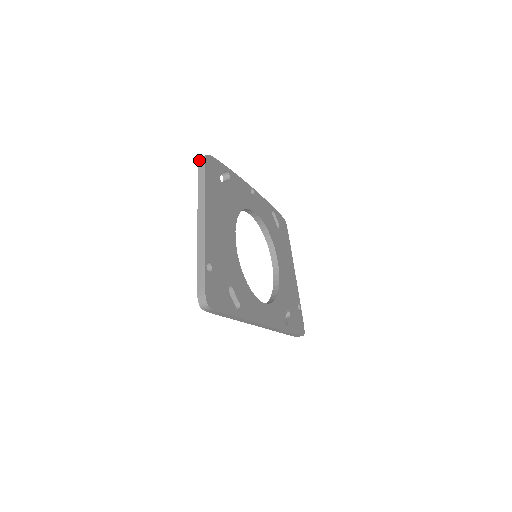
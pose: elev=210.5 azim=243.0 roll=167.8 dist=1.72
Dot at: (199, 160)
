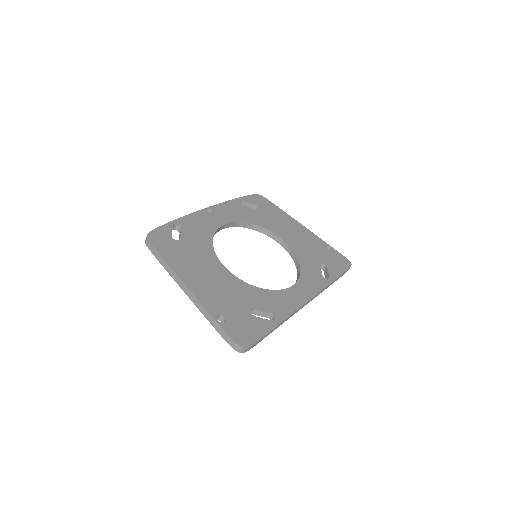
Dot at: (146, 245)
